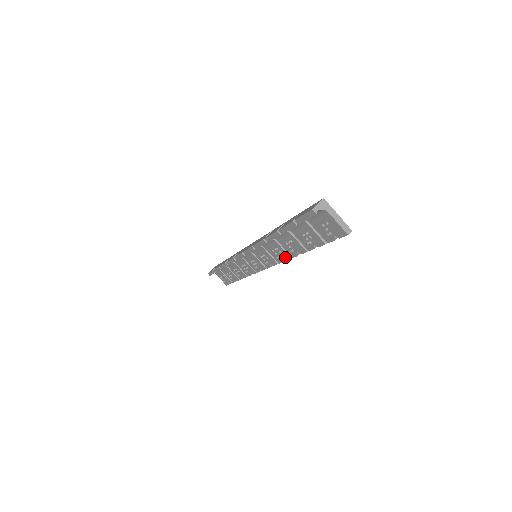
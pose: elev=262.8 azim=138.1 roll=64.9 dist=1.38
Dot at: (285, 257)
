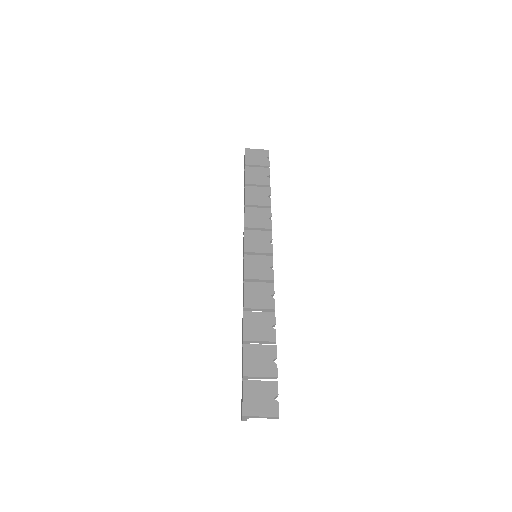
Dot at: (270, 304)
